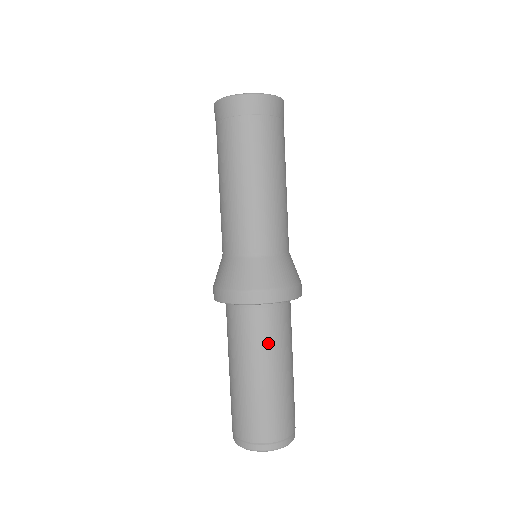
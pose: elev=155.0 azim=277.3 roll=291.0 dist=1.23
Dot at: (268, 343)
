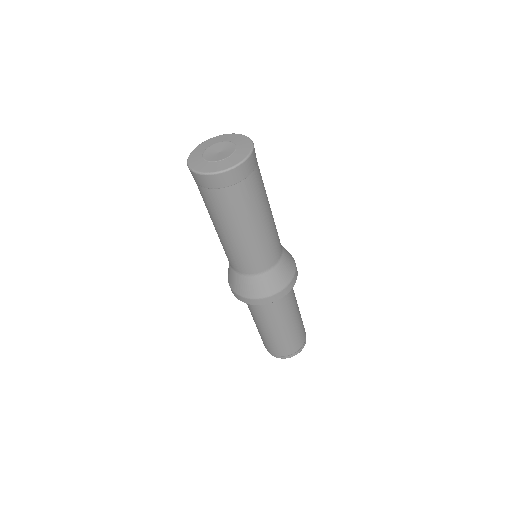
Dot at: (266, 317)
